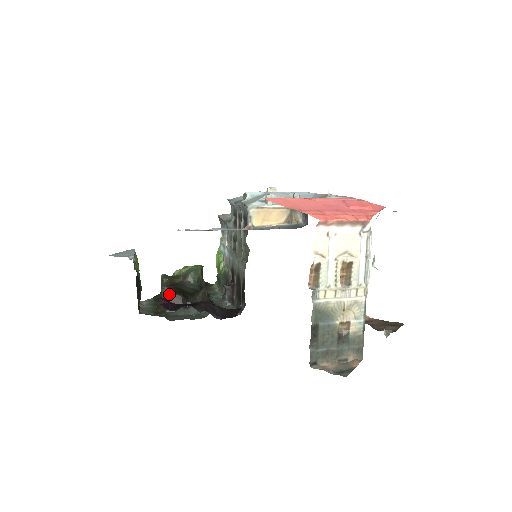
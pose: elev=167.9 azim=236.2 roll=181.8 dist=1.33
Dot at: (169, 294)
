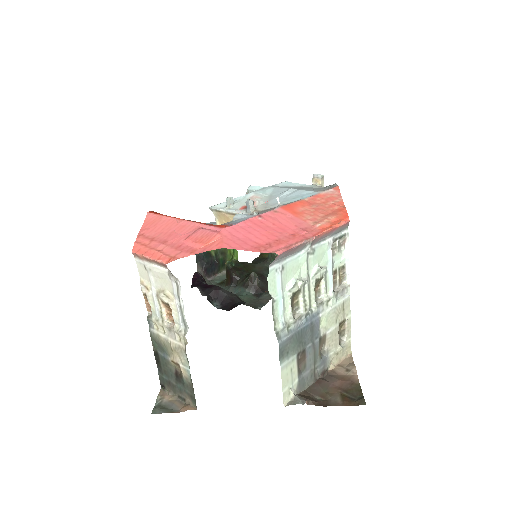
Dot at: (227, 269)
